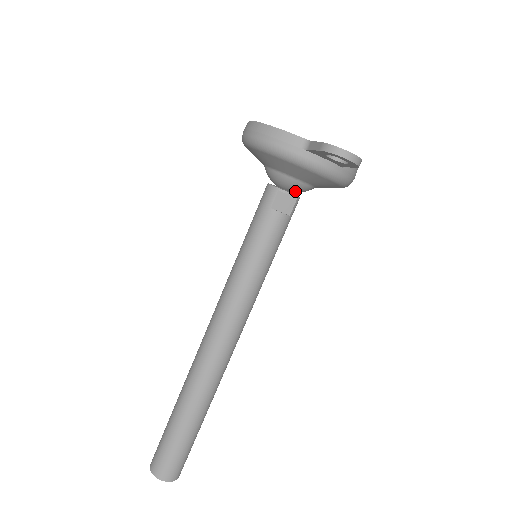
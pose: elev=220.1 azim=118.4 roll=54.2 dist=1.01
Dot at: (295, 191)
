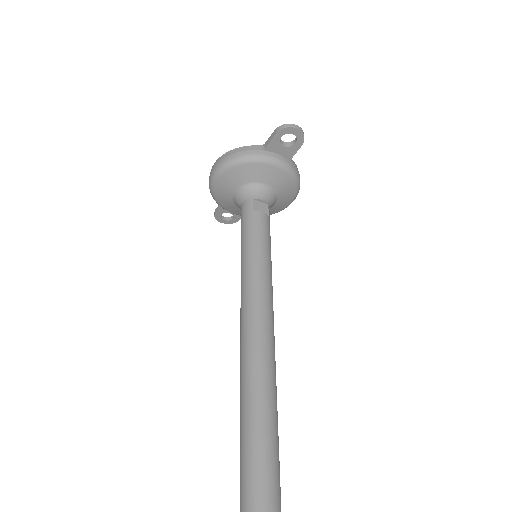
Dot at: (264, 201)
